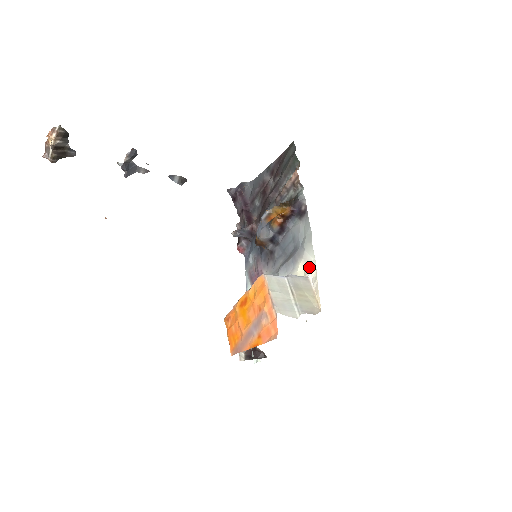
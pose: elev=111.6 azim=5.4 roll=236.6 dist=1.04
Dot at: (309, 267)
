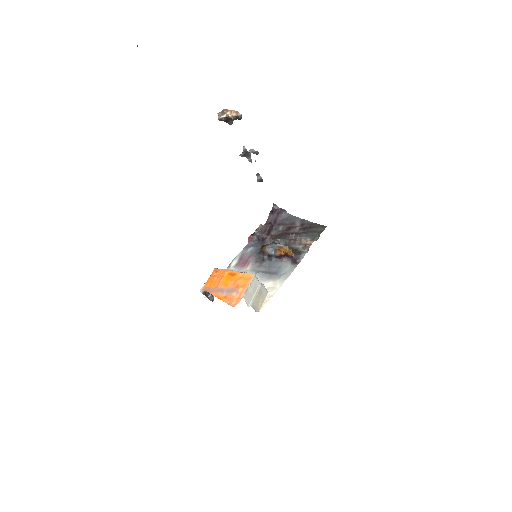
Dot at: (273, 288)
